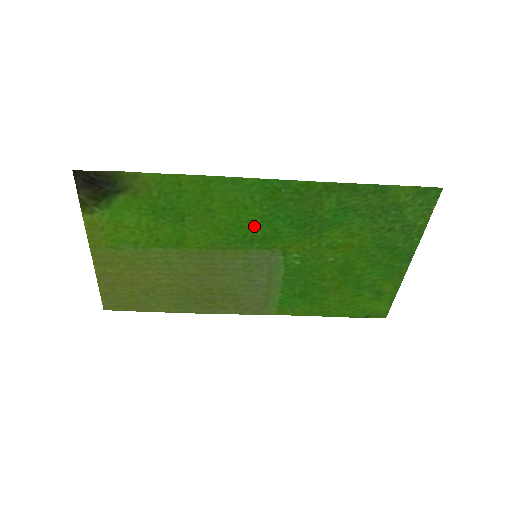
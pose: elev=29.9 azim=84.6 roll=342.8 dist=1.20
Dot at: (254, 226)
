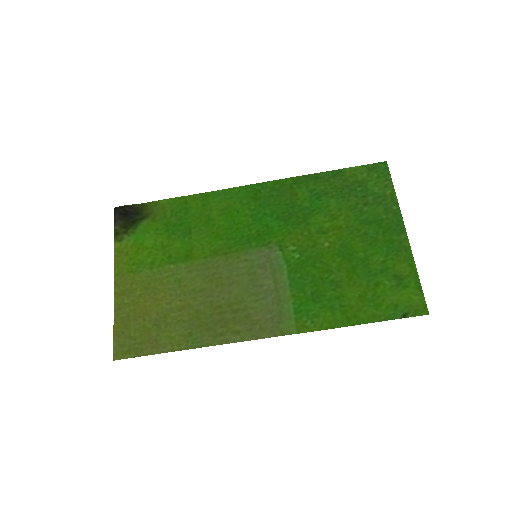
Dot at: (248, 226)
